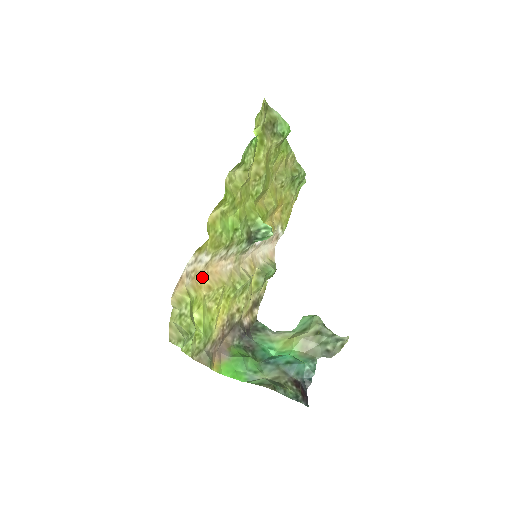
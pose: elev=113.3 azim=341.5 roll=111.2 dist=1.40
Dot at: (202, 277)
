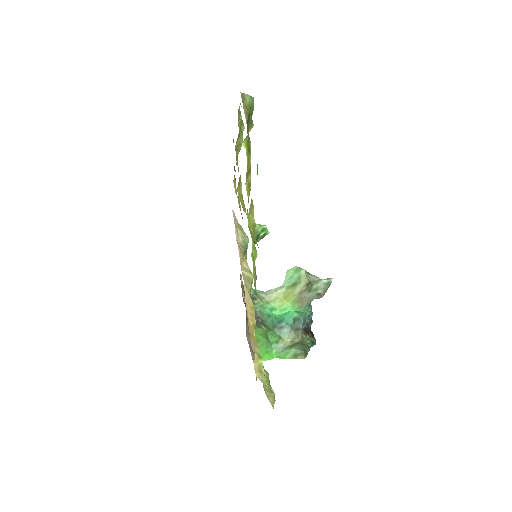
Dot at: (248, 324)
